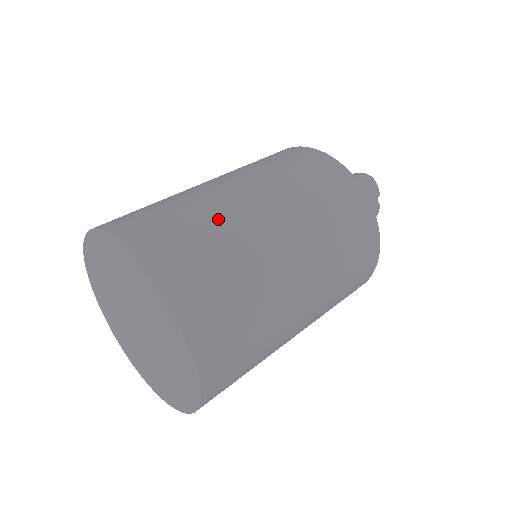
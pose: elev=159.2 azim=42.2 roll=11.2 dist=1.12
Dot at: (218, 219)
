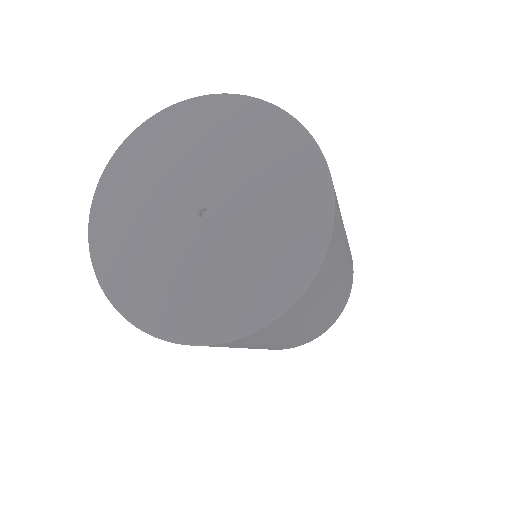
Dot at: occluded
